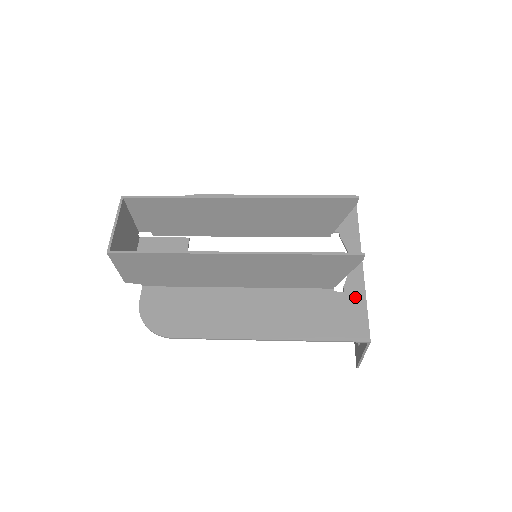
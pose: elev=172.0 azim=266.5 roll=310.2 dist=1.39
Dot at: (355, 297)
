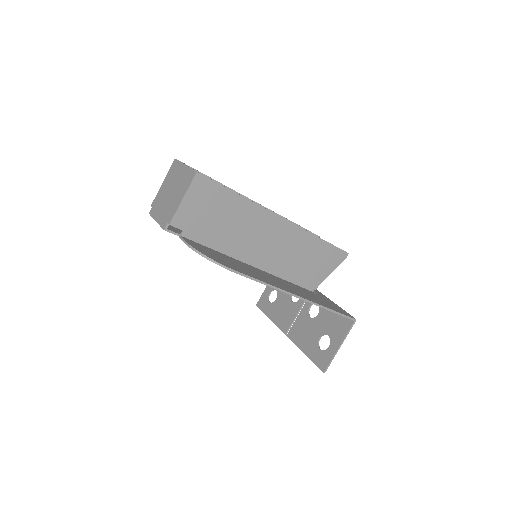
Dot at: (328, 300)
